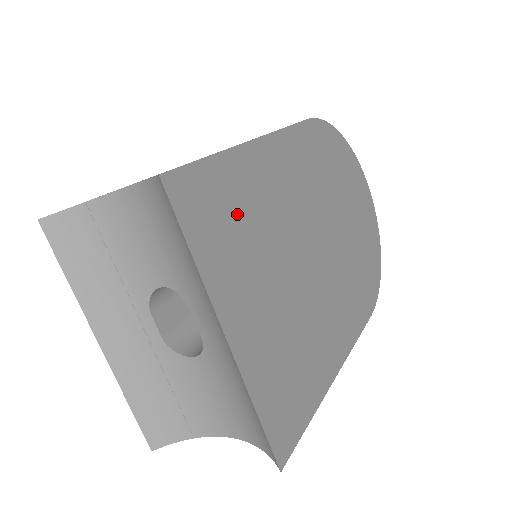
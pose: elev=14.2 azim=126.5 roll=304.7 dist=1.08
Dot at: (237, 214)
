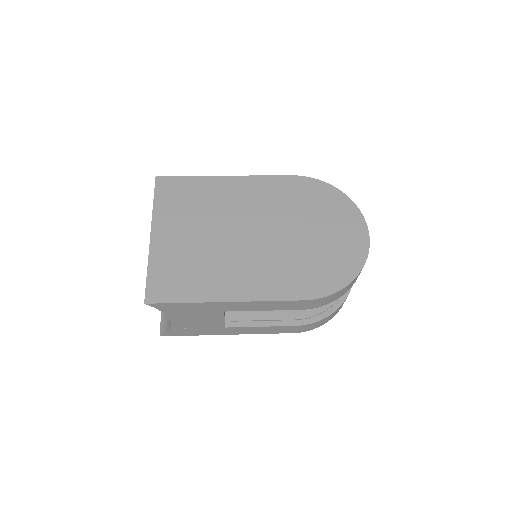
Dot at: (191, 198)
